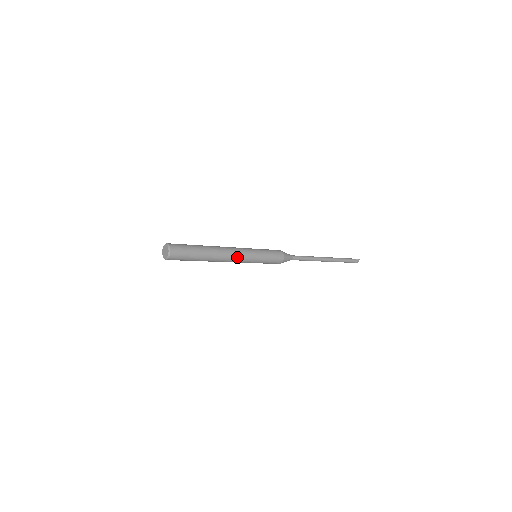
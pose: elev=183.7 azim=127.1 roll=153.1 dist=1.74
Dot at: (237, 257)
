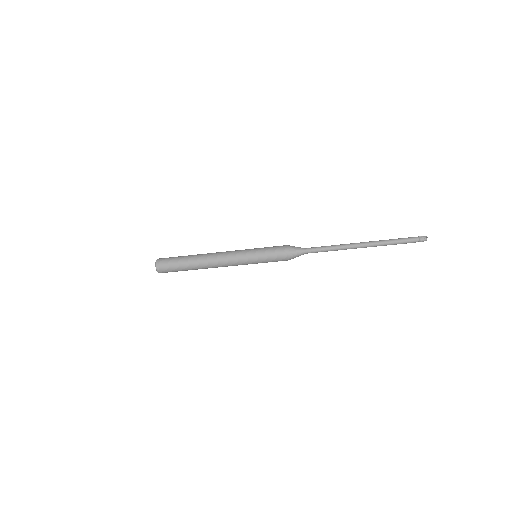
Dot at: (227, 263)
